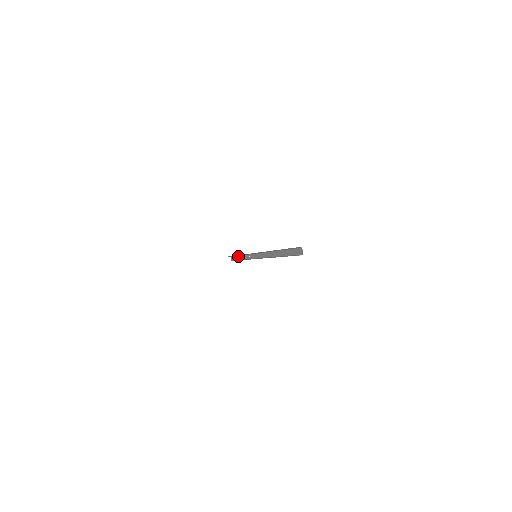
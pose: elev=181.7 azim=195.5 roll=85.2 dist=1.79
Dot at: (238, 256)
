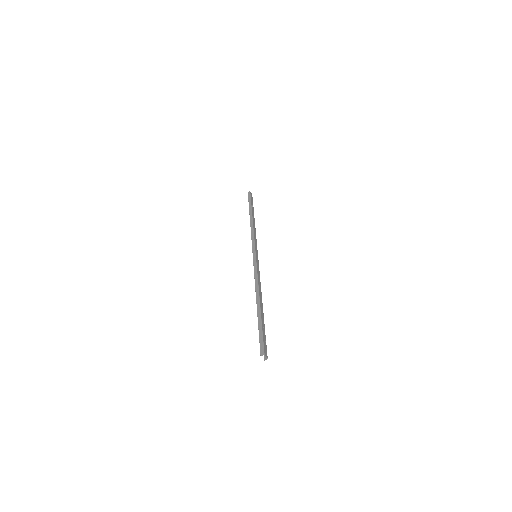
Dot at: (252, 211)
